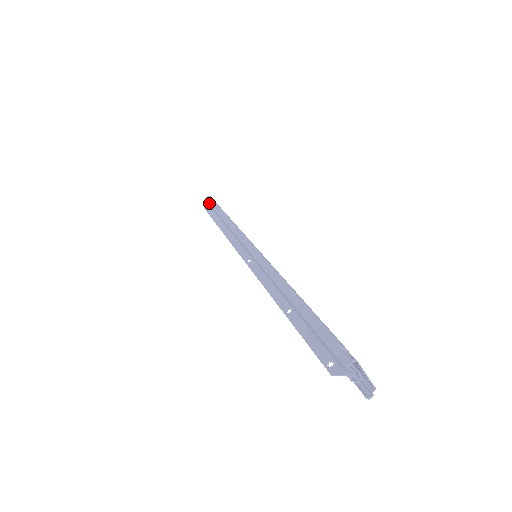
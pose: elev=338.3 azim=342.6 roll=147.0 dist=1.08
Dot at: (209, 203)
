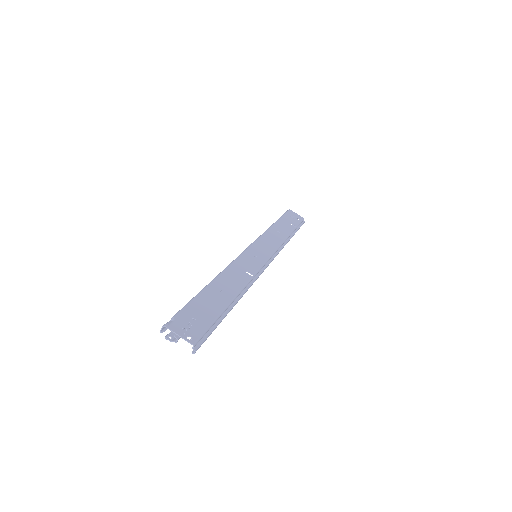
Dot at: occluded
